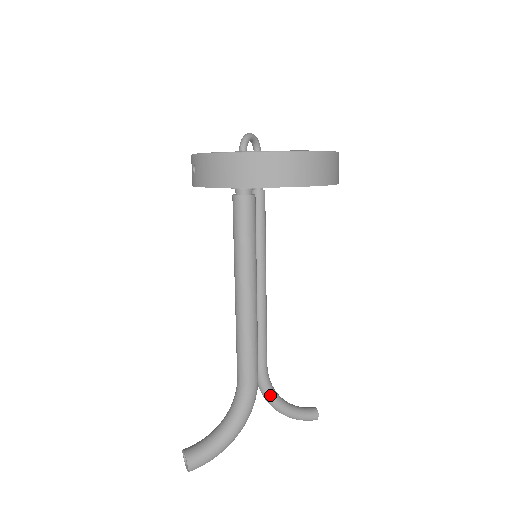
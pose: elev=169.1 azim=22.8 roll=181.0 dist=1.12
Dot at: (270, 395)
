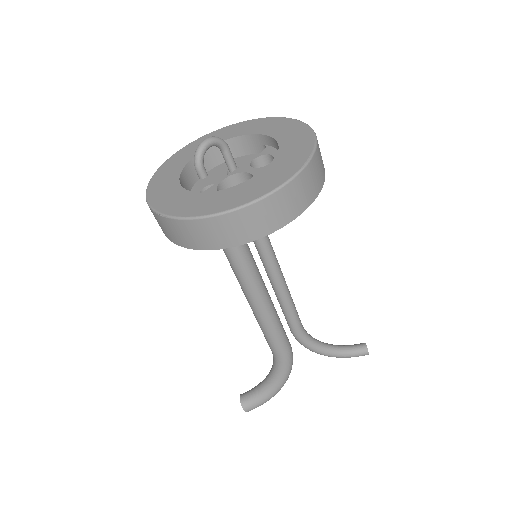
Dot at: (311, 348)
